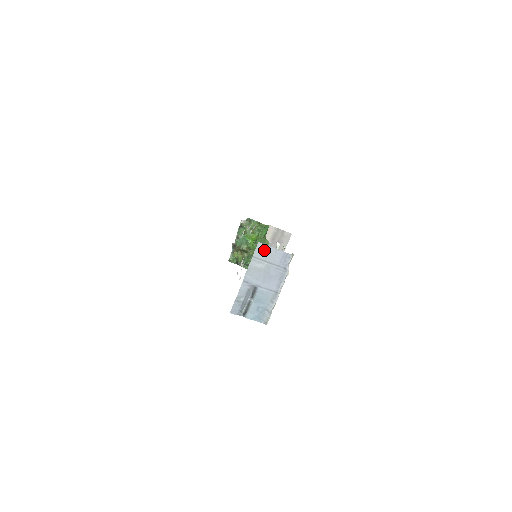
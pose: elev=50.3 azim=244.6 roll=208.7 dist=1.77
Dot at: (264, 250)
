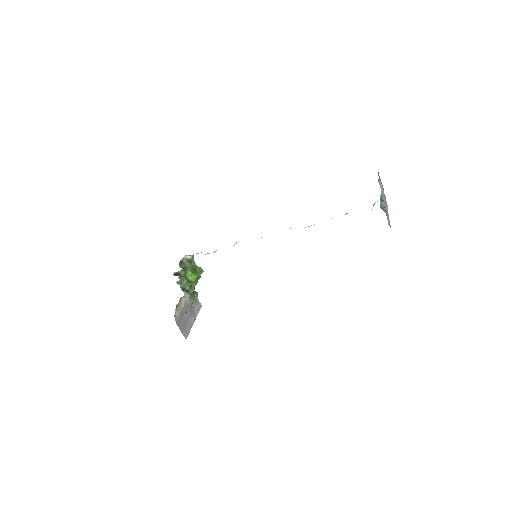
Dot at: (379, 177)
